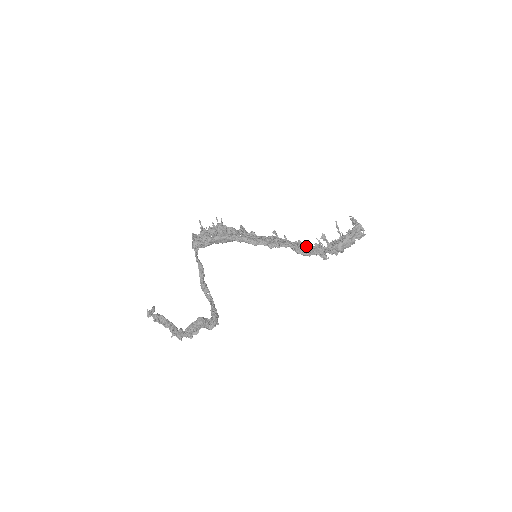
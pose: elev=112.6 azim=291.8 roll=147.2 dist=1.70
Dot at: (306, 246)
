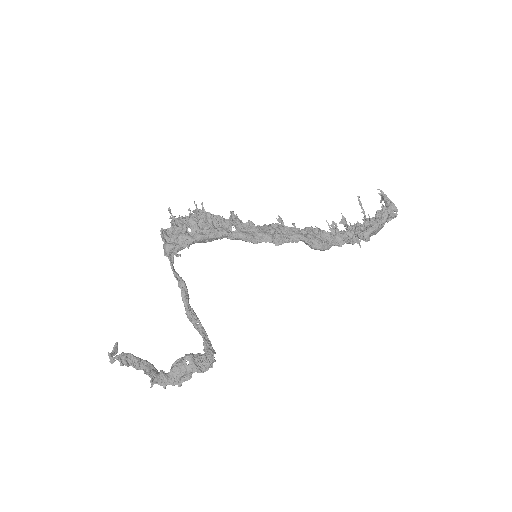
Dot at: (320, 234)
